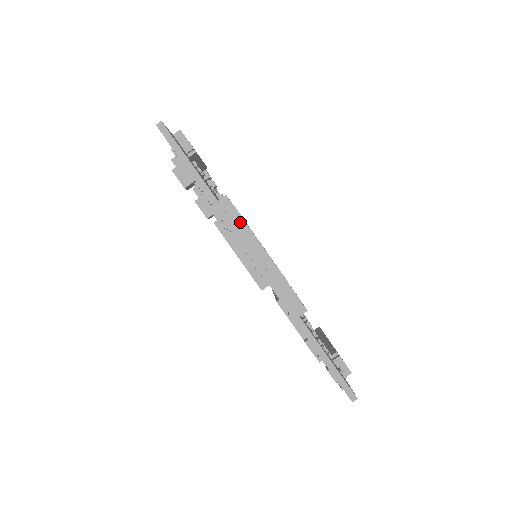
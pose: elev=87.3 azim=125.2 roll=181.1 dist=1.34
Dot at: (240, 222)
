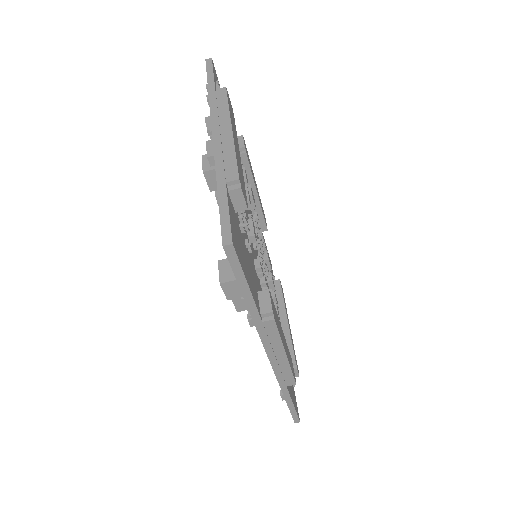
Dot at: (275, 335)
